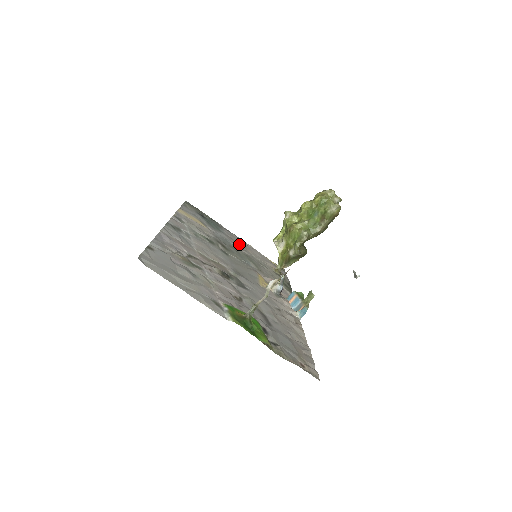
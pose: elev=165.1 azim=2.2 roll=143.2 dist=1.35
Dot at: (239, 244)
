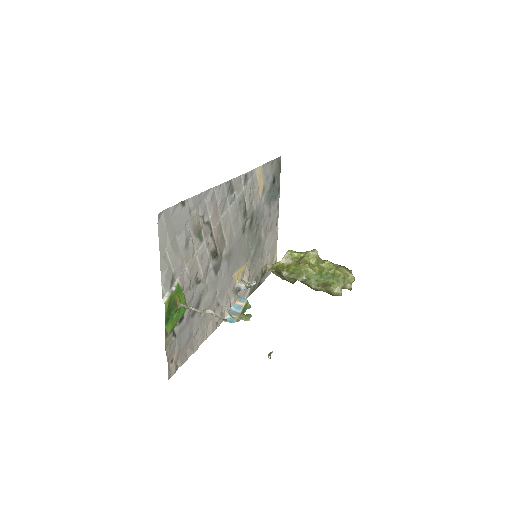
Dot at: (269, 225)
